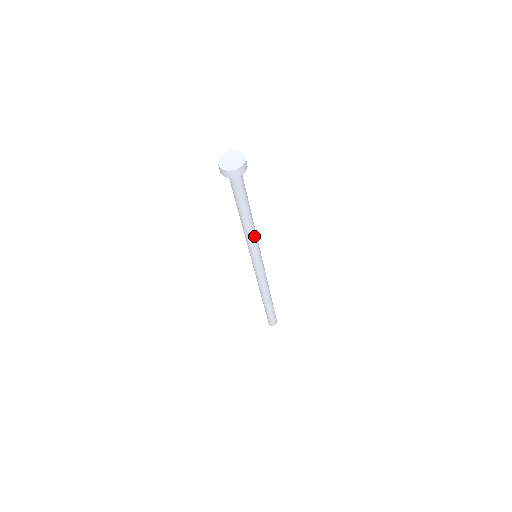
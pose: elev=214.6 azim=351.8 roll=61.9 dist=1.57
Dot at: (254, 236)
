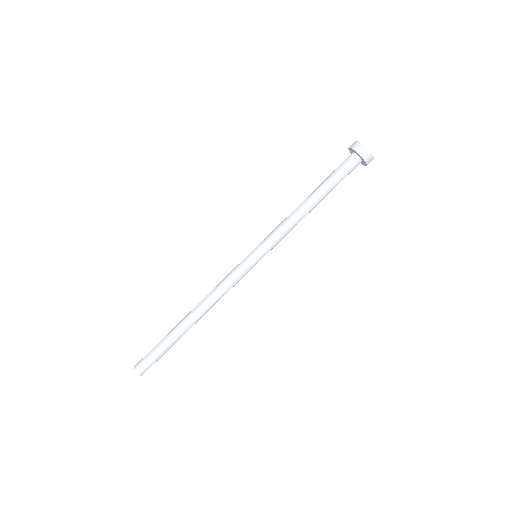
Dot at: (290, 229)
